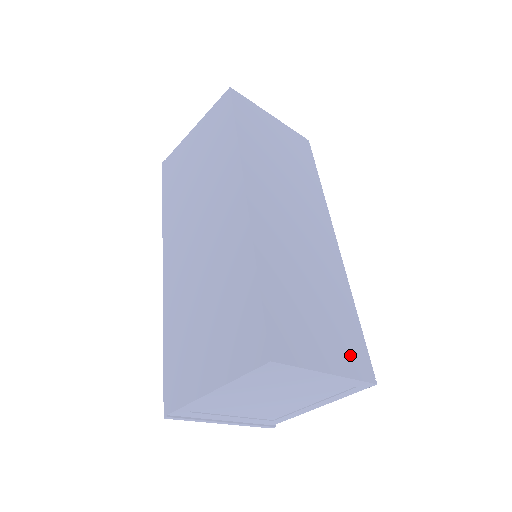
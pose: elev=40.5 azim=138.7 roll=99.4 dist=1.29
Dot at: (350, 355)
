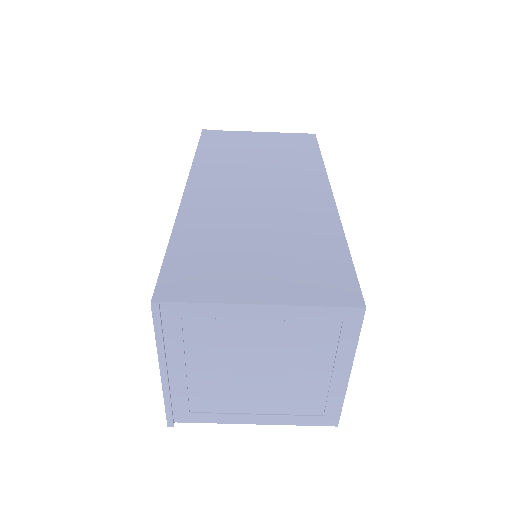
Dot at: occluded
